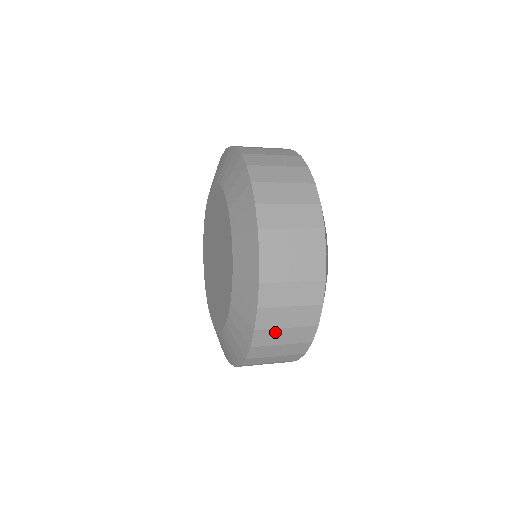
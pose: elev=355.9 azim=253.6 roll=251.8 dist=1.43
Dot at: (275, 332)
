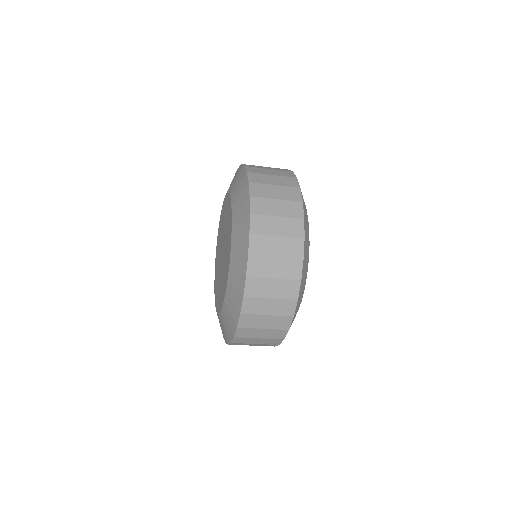
Dot at: (264, 282)
